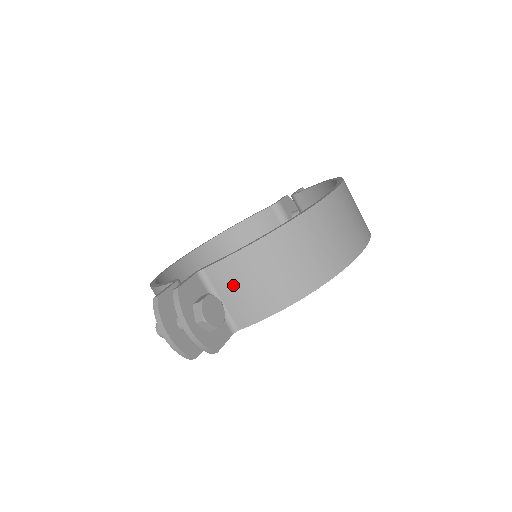
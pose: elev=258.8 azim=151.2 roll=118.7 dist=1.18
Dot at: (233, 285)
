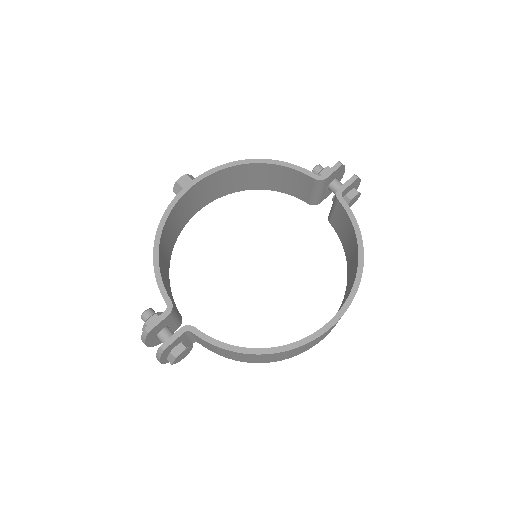
Dot at: (207, 345)
